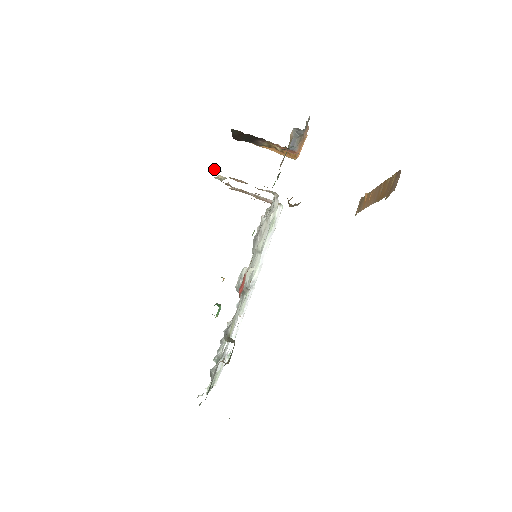
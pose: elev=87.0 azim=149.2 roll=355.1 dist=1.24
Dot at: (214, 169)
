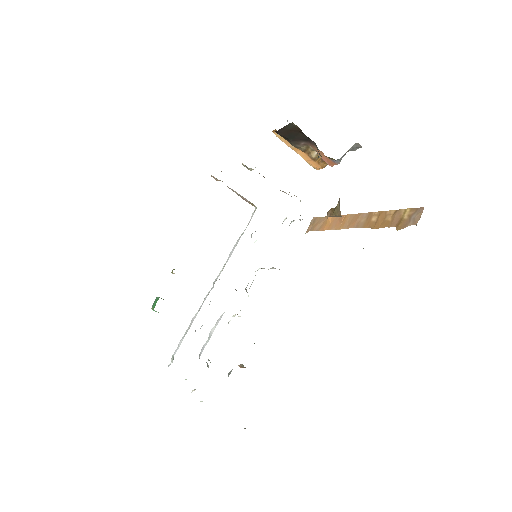
Dot at: occluded
